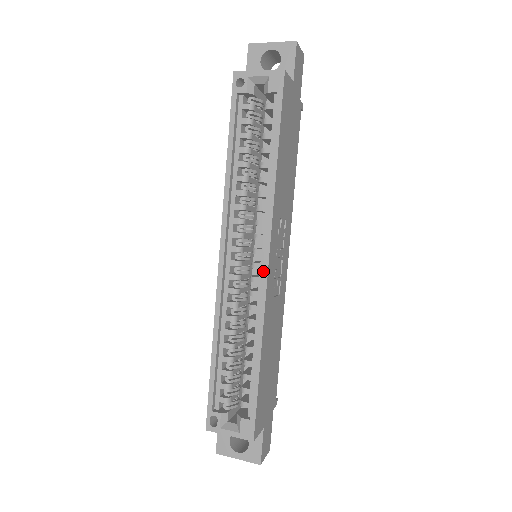
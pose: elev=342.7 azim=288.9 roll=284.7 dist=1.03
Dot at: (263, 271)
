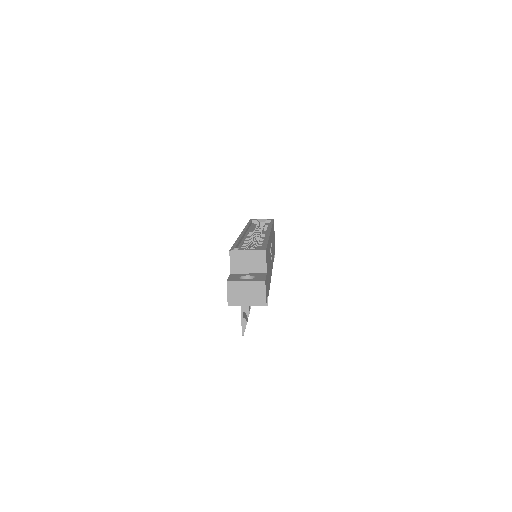
Dot at: (268, 232)
